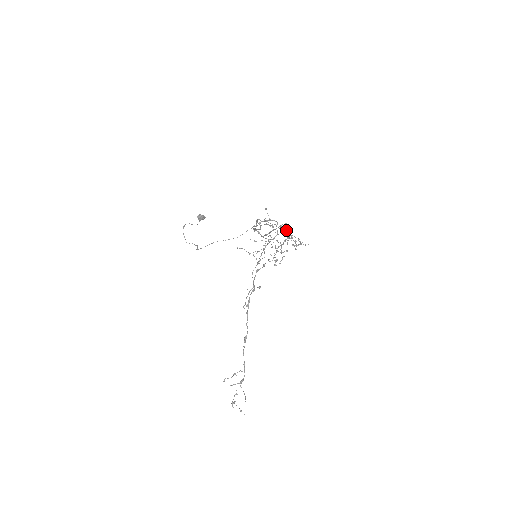
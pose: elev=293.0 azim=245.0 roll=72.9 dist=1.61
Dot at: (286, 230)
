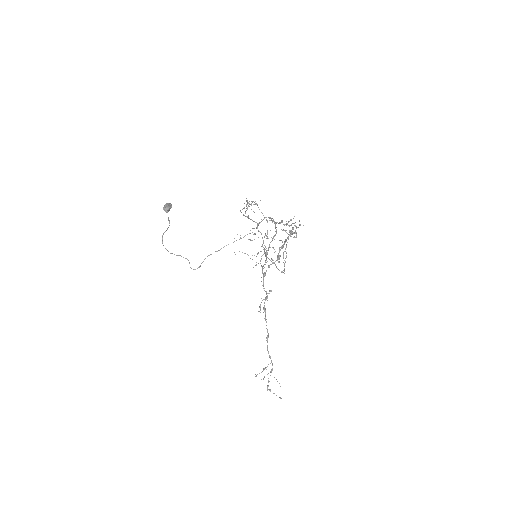
Dot at: occluded
